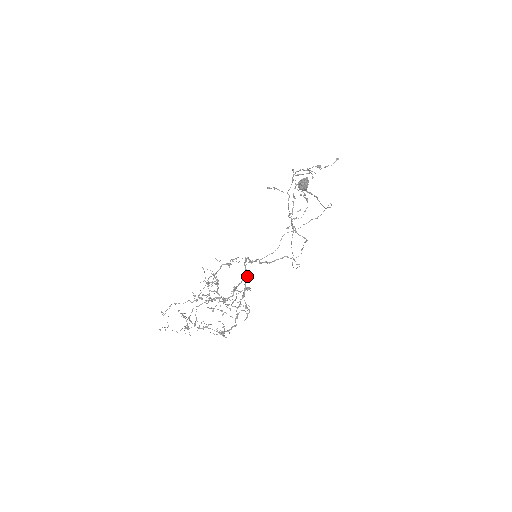
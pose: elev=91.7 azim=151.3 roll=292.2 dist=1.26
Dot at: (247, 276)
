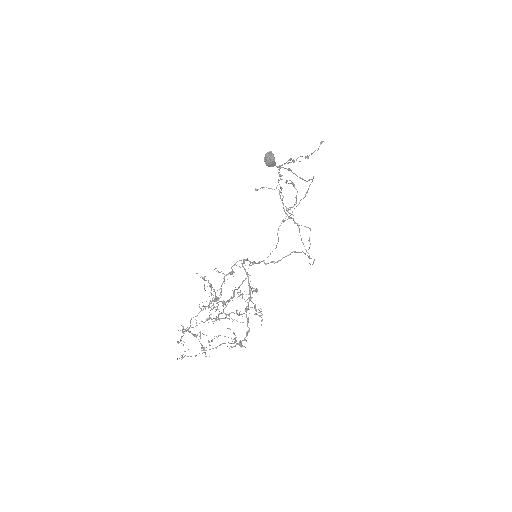
Dot at: (248, 276)
